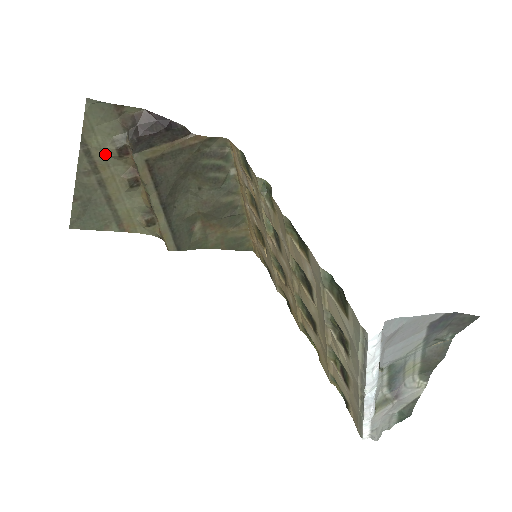
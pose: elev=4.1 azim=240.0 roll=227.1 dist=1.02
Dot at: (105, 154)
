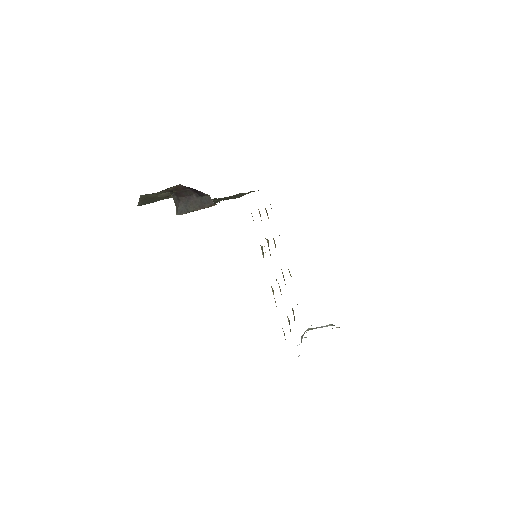
Dot at: occluded
